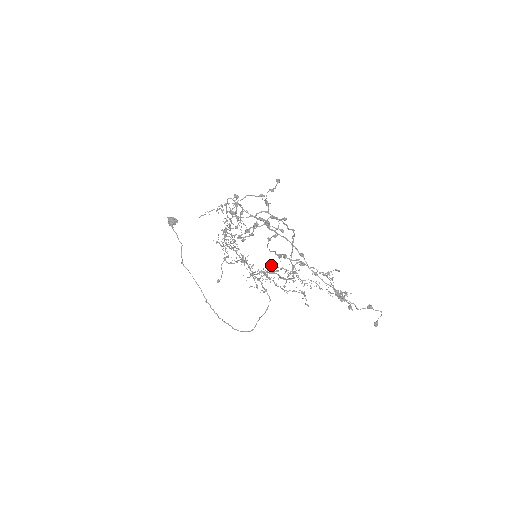
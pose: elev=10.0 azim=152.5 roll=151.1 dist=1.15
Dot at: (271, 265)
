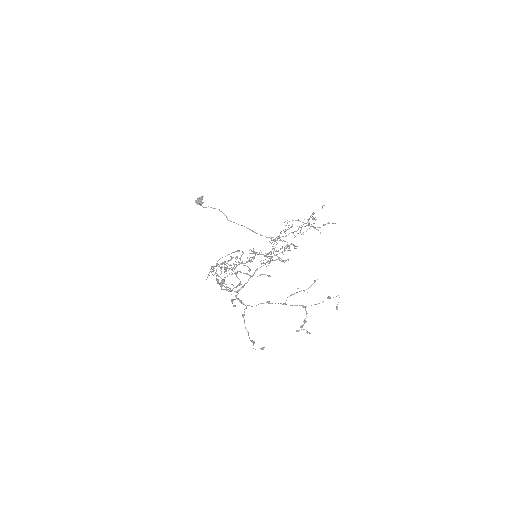
Dot at: (272, 237)
